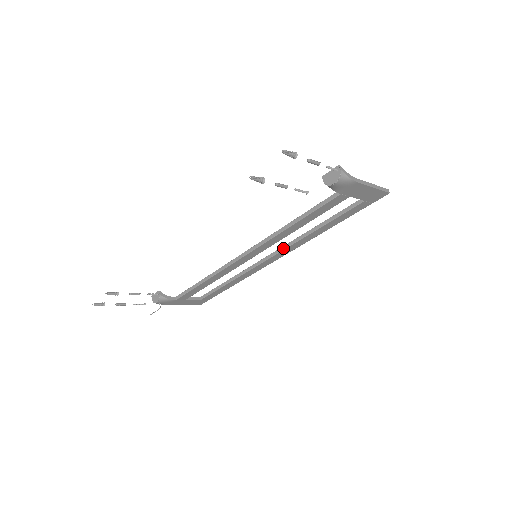
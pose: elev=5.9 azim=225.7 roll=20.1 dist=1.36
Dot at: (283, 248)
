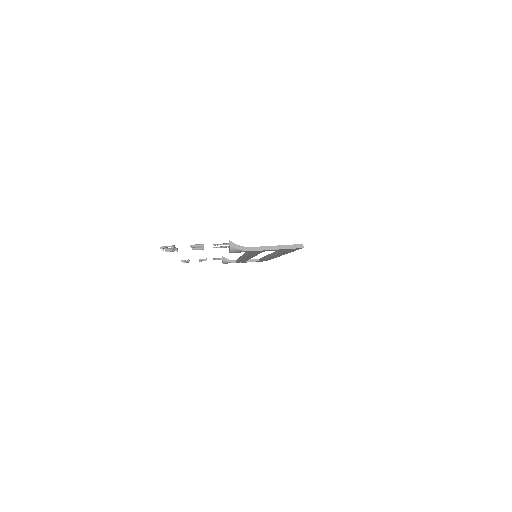
Dot at: (272, 254)
